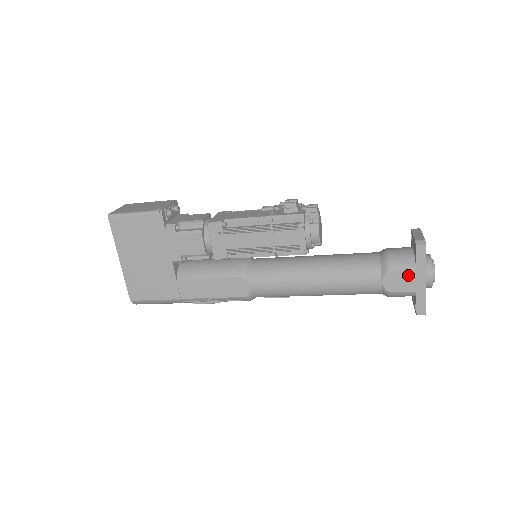
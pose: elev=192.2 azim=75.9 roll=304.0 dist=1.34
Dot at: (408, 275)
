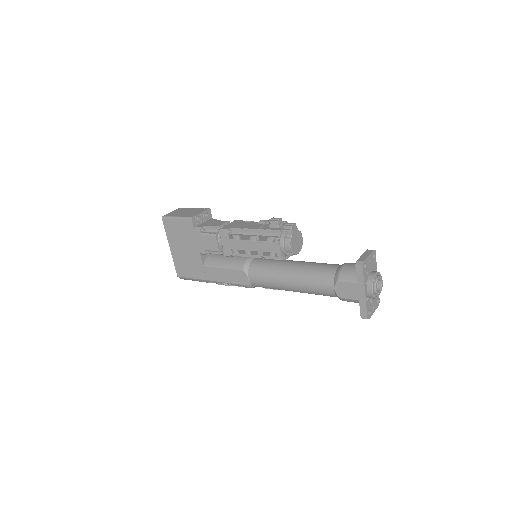
Dot at: (352, 287)
